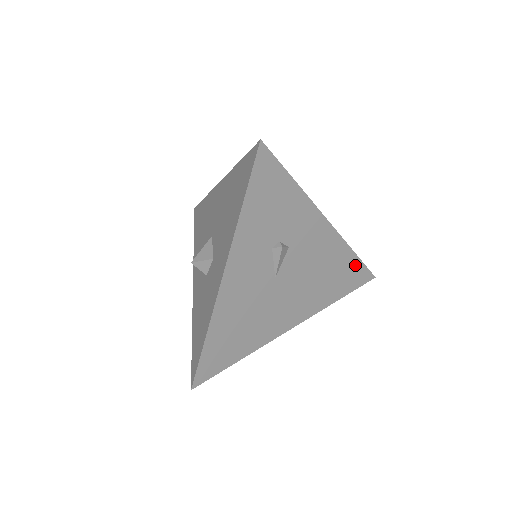
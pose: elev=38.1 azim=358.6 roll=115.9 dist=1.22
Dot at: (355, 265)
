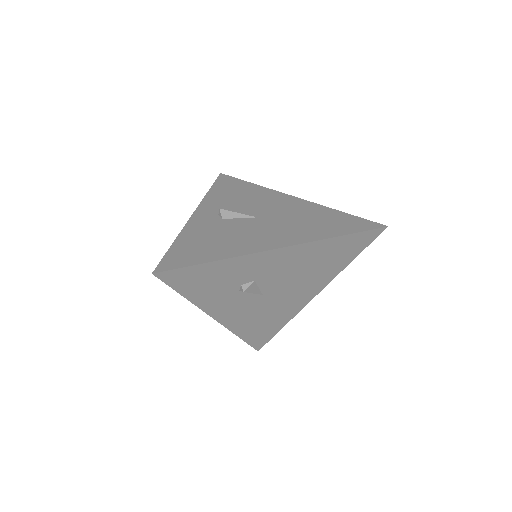
Dot at: (348, 239)
